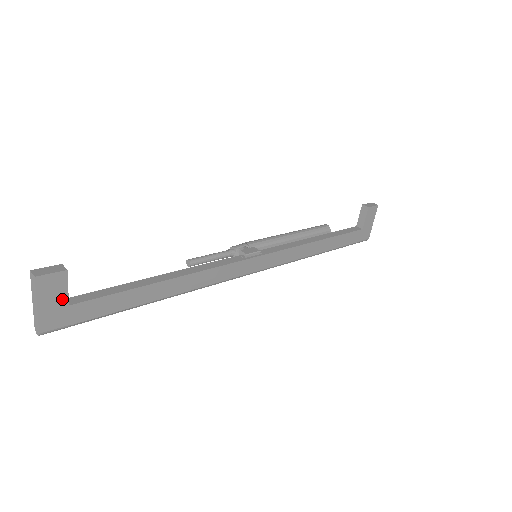
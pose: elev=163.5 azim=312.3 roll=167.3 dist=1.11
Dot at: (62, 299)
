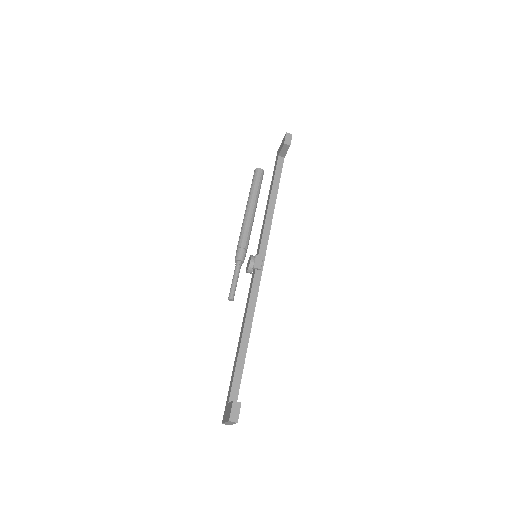
Dot at: occluded
